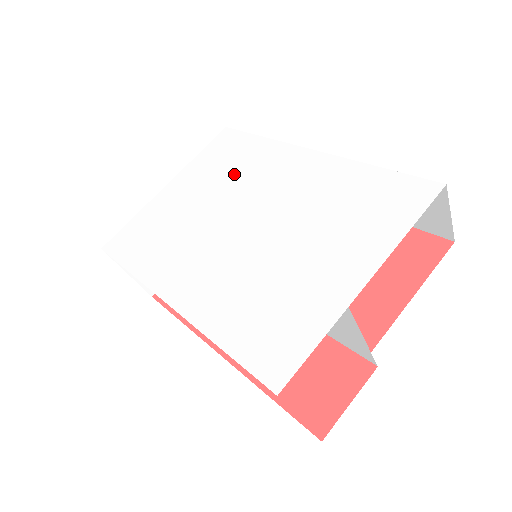
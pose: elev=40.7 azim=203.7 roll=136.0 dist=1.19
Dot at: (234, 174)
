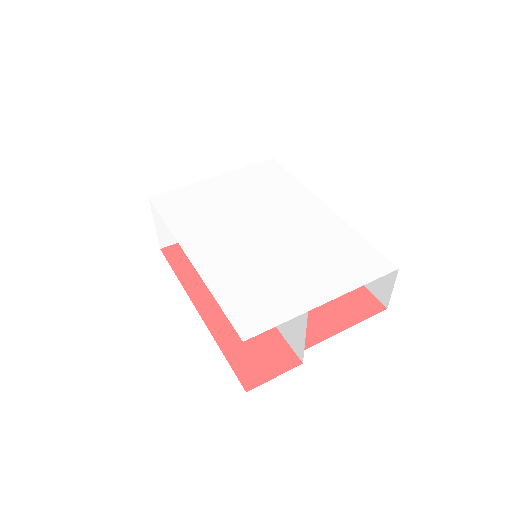
Dot at: (267, 194)
